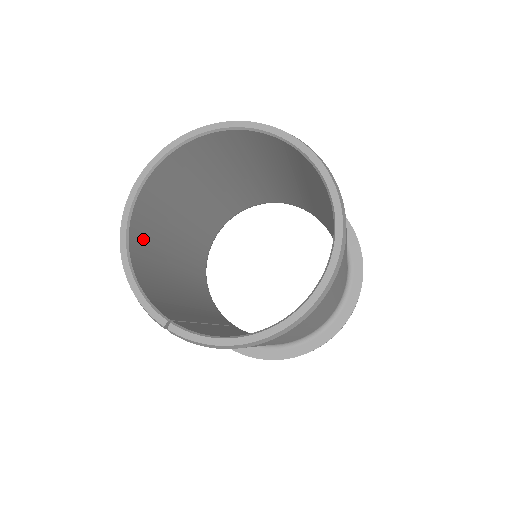
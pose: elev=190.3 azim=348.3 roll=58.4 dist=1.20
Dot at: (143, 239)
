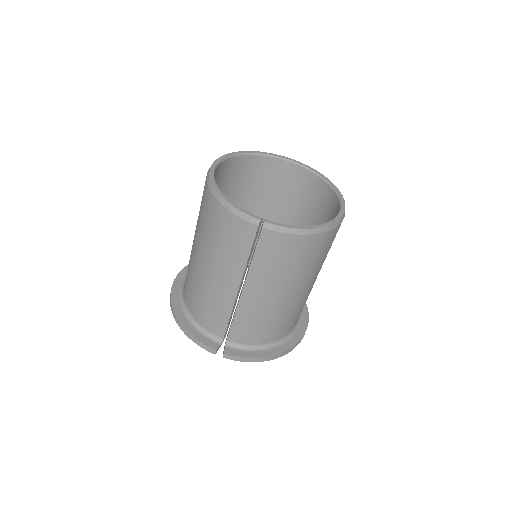
Dot at: occluded
